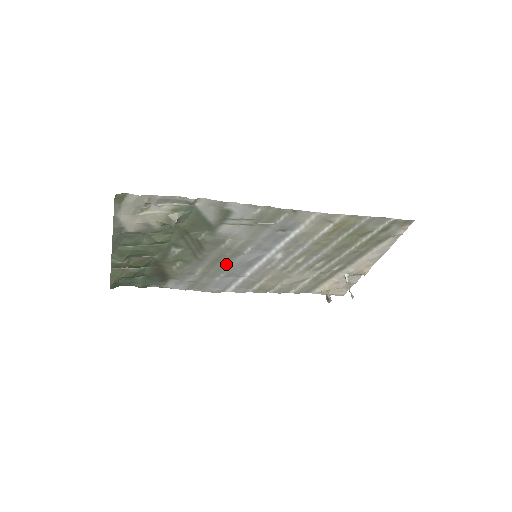
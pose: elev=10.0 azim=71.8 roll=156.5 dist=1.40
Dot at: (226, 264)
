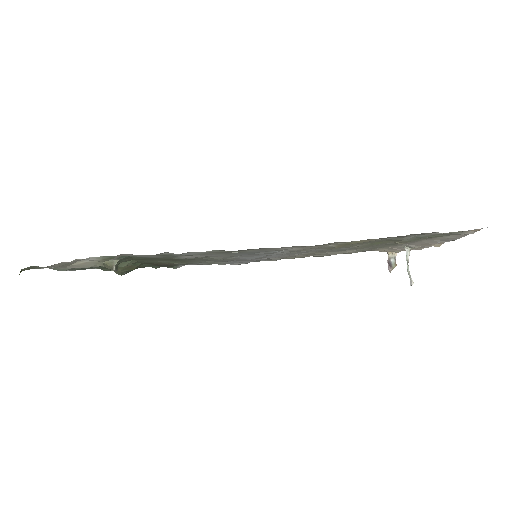
Dot at: occluded
